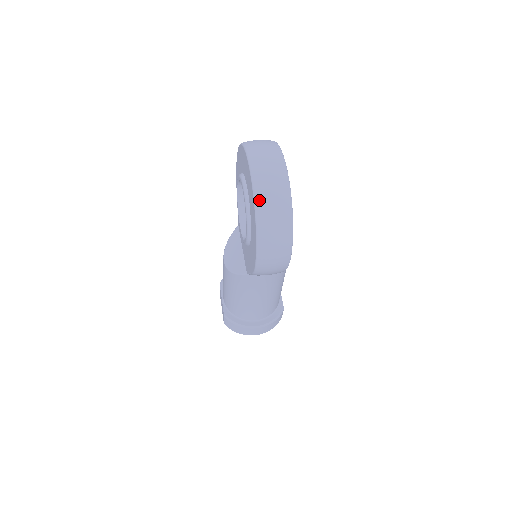
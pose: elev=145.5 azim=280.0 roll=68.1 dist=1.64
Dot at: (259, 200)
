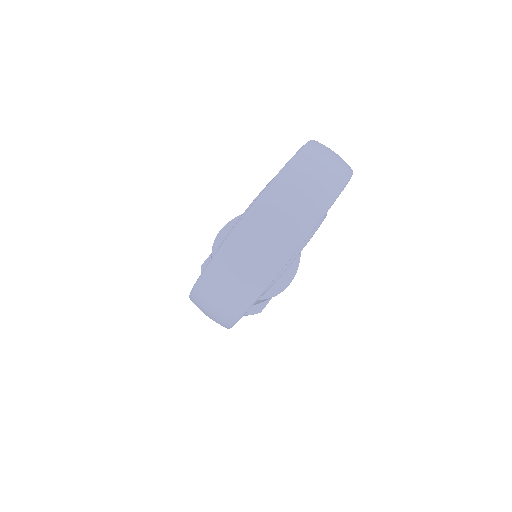
Dot at: (226, 251)
